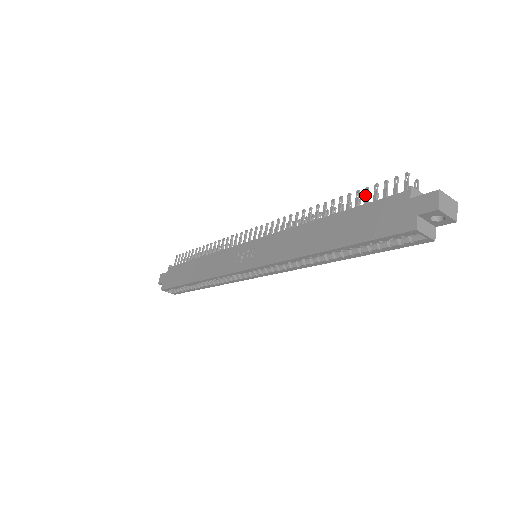
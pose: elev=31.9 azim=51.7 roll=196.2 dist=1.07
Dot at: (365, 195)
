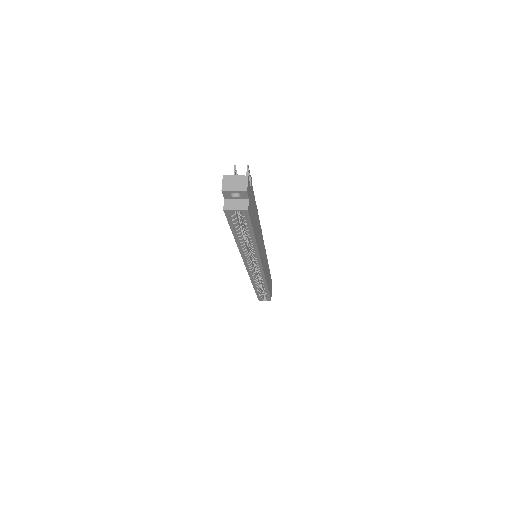
Dot at: occluded
